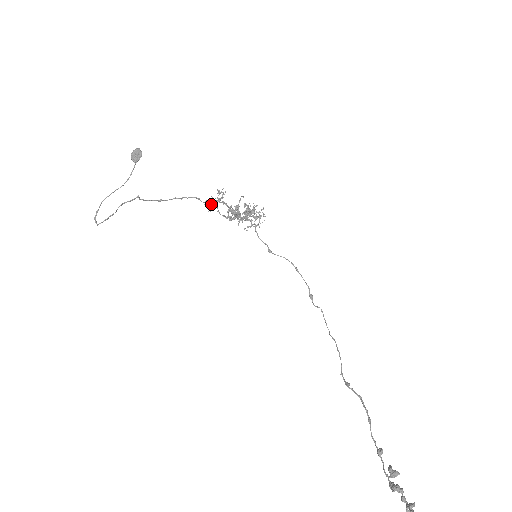
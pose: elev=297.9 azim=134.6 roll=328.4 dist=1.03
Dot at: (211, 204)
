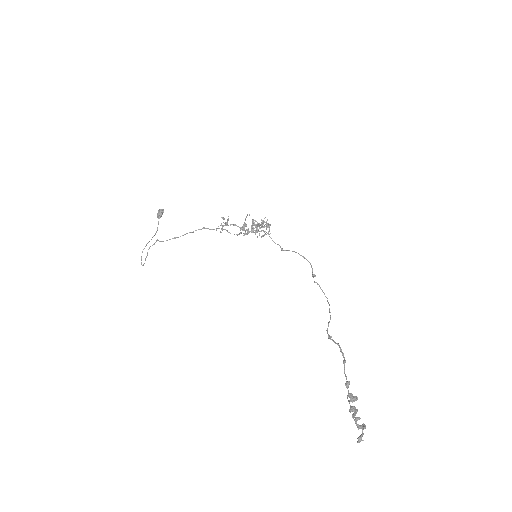
Dot at: occluded
